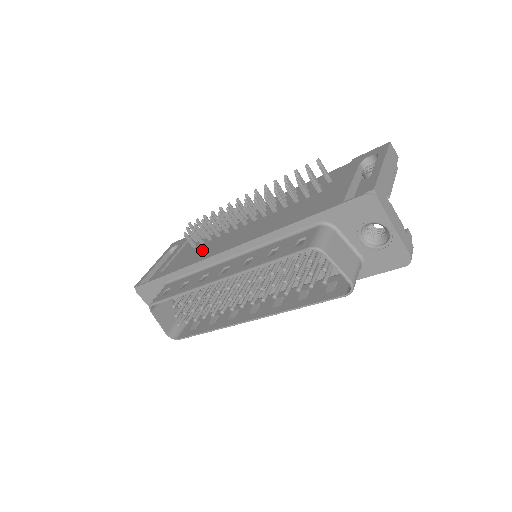
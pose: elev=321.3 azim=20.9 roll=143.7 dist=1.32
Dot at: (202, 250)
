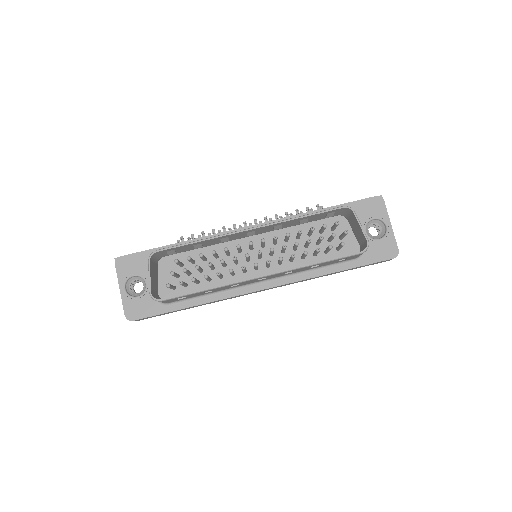
Dot at: occluded
